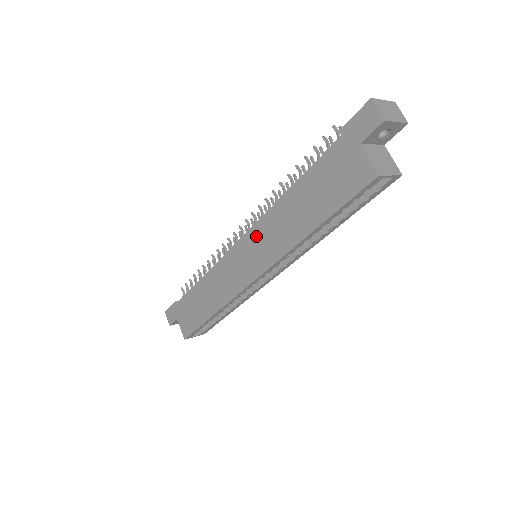
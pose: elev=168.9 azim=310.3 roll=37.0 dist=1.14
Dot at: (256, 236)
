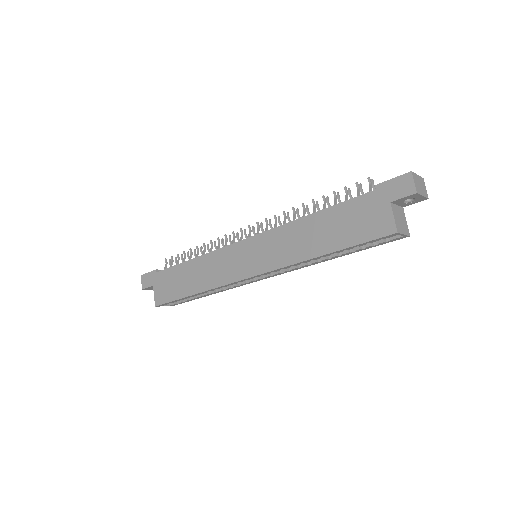
Dot at: (266, 241)
